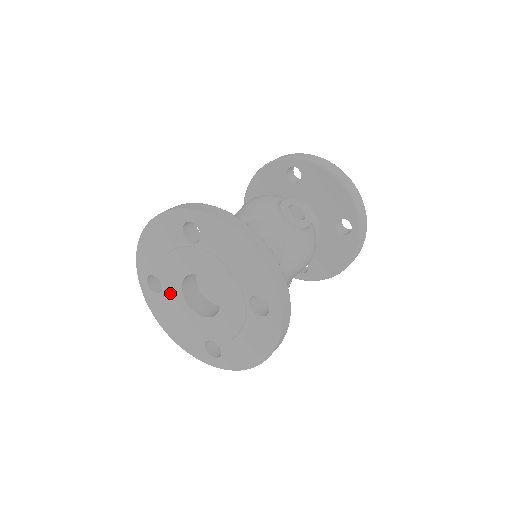
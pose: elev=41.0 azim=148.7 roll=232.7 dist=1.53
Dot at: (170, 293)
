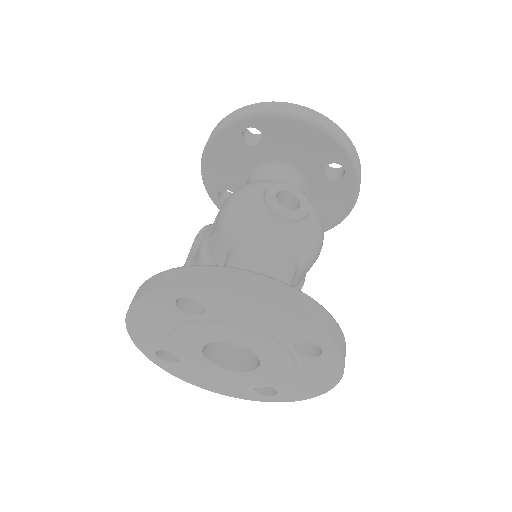
Dot at: (192, 362)
